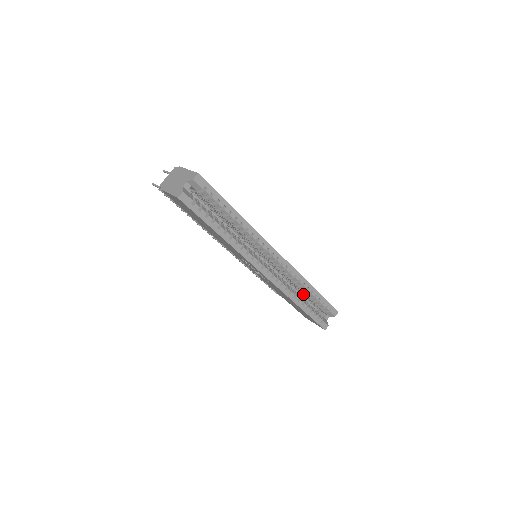
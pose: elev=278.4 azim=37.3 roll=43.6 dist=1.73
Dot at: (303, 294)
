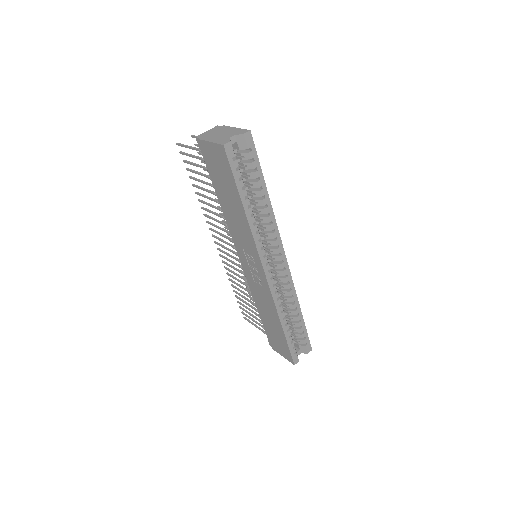
Dot at: occluded
